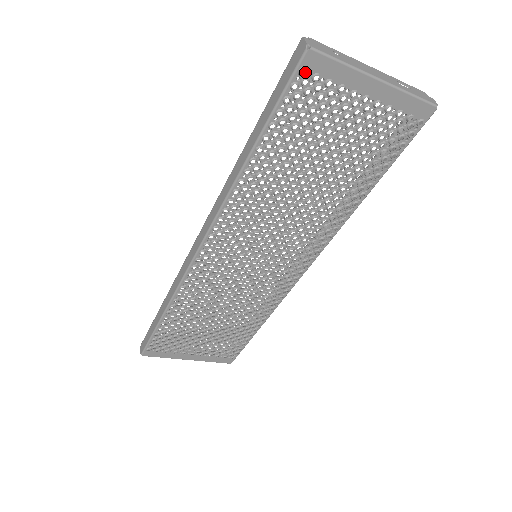
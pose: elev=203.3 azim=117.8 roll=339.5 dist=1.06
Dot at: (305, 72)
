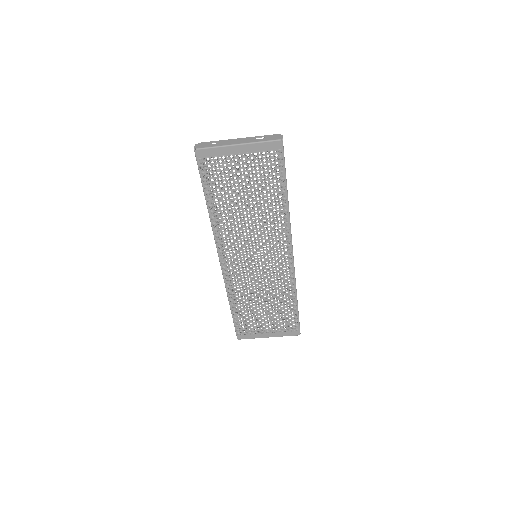
Dot at: (201, 159)
